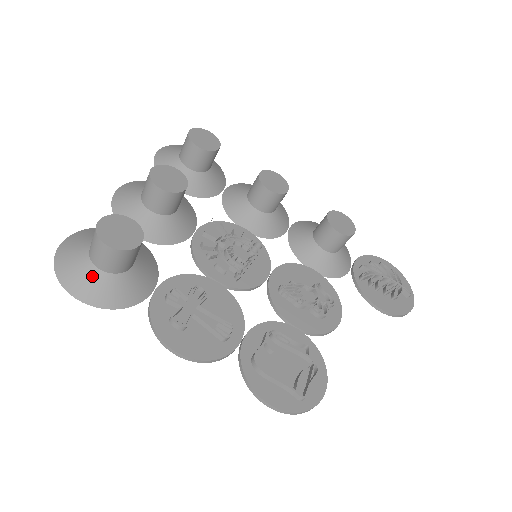
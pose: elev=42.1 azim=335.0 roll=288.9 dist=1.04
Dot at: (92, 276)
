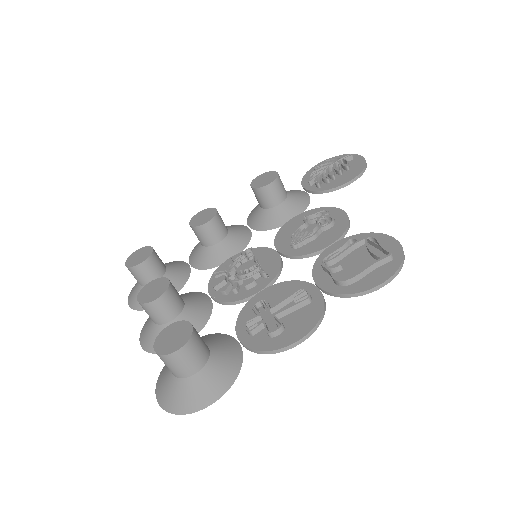
Dot at: (198, 383)
